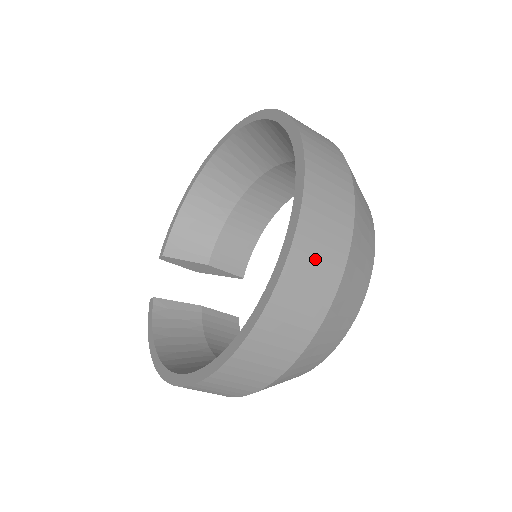
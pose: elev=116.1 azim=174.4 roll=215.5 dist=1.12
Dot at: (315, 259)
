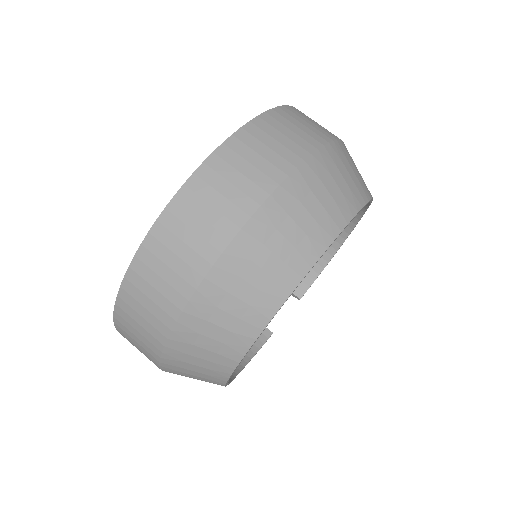
Dot at: (188, 230)
